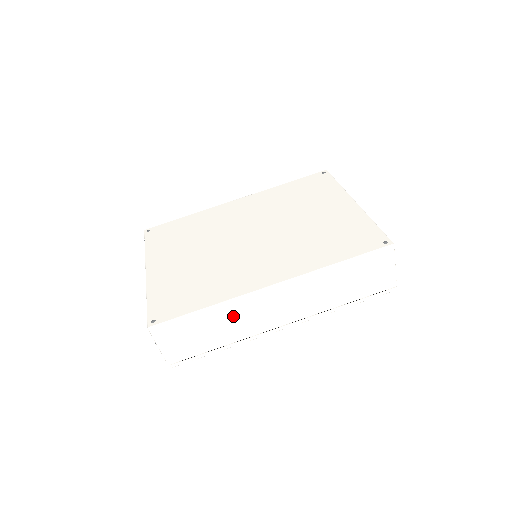
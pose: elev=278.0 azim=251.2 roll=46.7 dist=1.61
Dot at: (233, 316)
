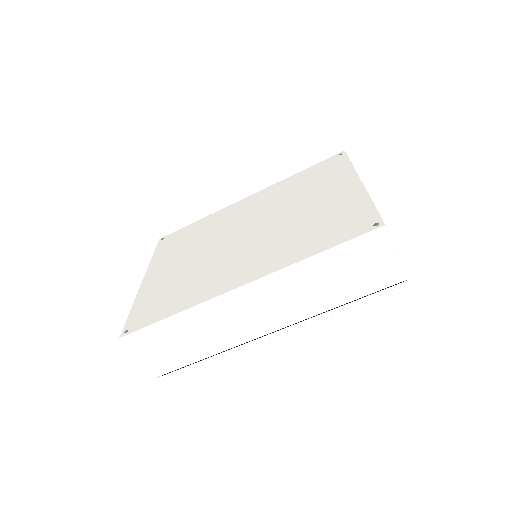
Dot at: (207, 323)
